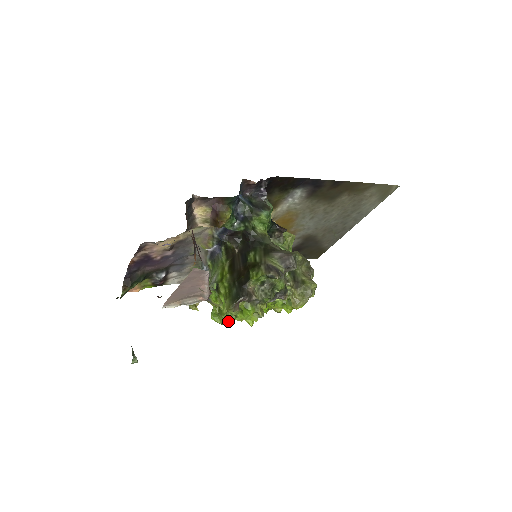
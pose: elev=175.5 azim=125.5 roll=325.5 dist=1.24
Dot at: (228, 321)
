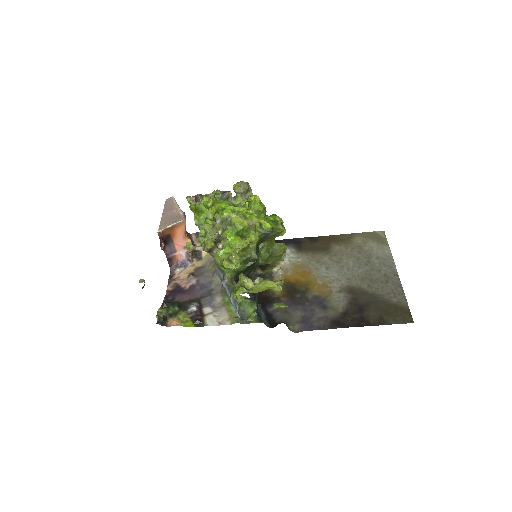
Dot at: (192, 206)
